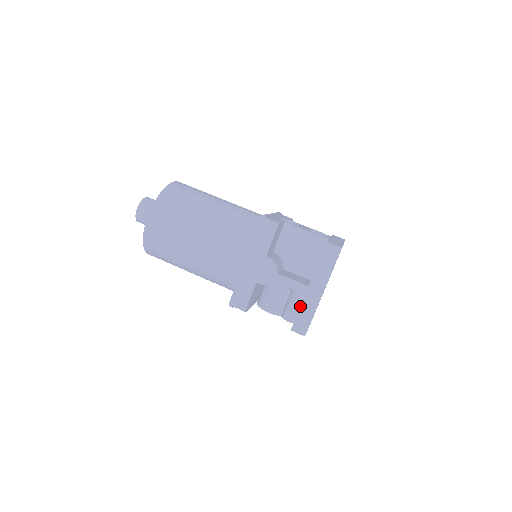
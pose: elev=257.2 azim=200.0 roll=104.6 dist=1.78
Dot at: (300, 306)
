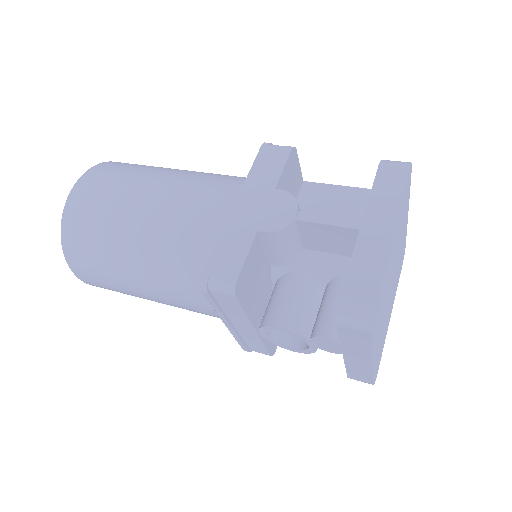
Dot at: (351, 258)
